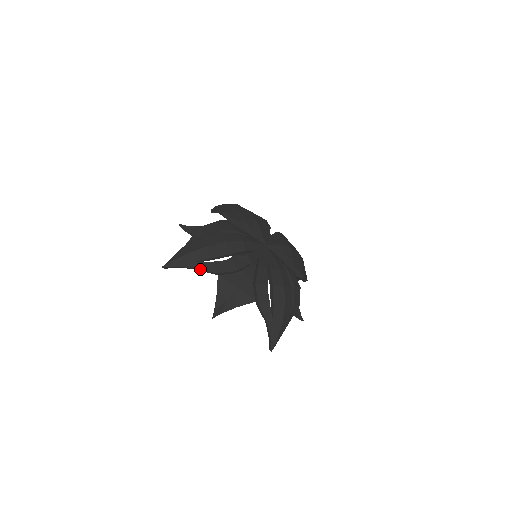
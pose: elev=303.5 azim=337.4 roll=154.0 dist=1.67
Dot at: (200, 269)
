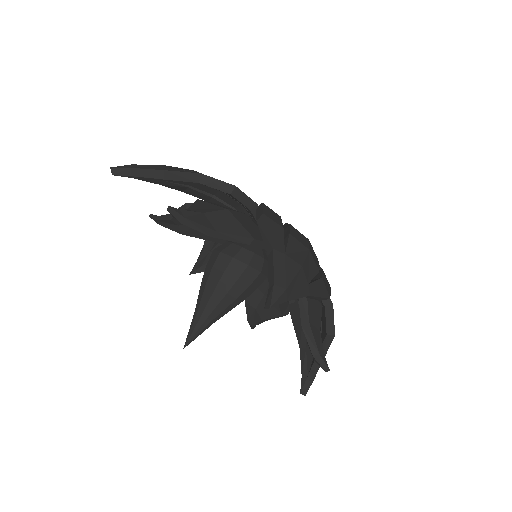
Dot at: (174, 171)
